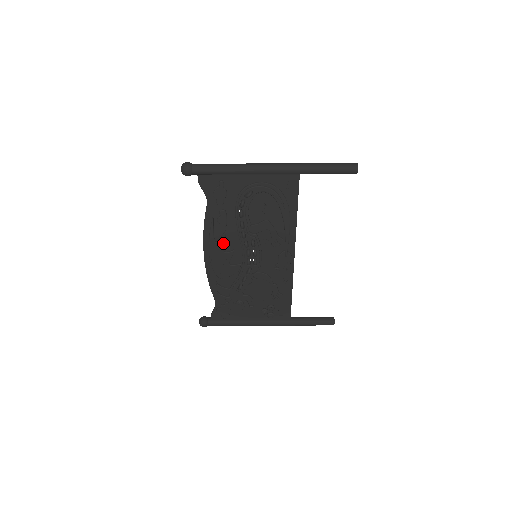
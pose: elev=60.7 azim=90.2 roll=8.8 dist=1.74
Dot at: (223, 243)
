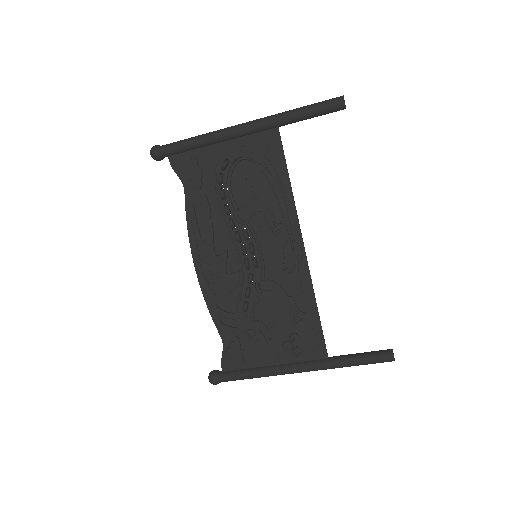
Dot at: (212, 242)
